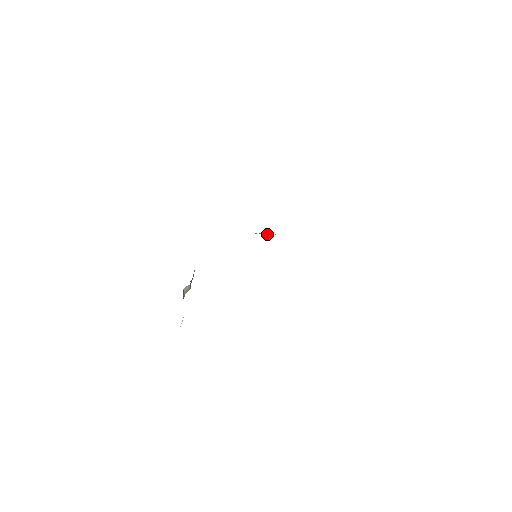
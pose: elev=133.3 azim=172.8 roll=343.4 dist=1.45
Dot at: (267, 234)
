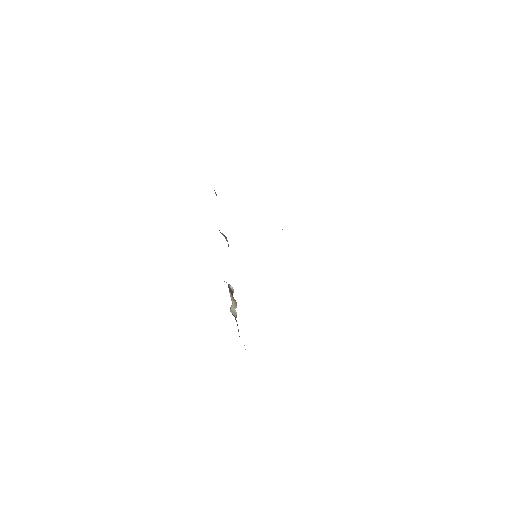
Dot at: occluded
